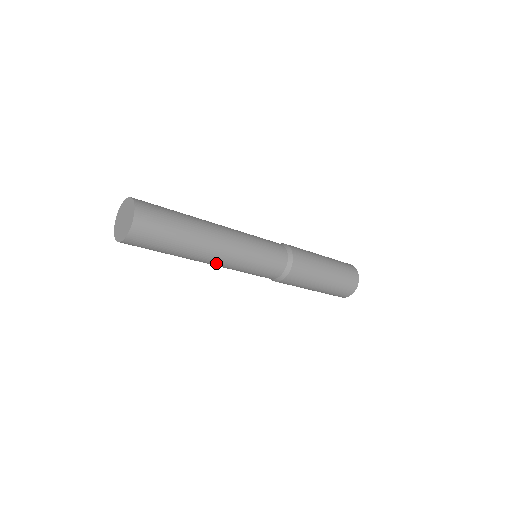
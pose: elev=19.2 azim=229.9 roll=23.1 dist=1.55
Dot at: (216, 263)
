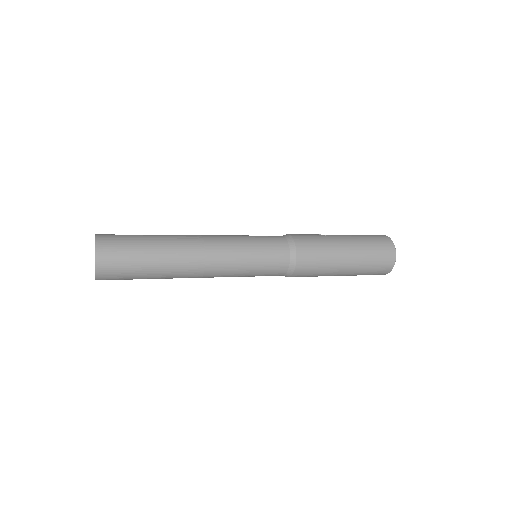
Dot at: occluded
